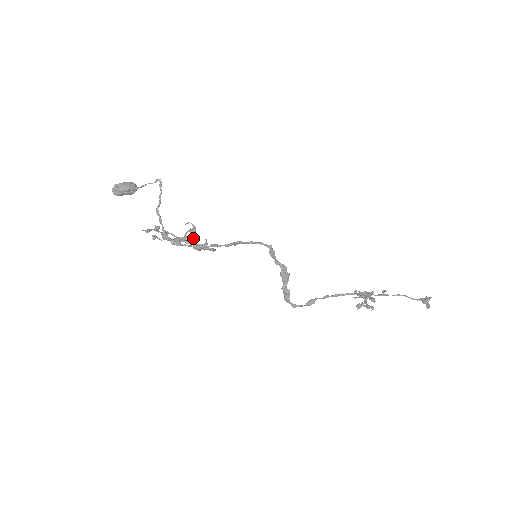
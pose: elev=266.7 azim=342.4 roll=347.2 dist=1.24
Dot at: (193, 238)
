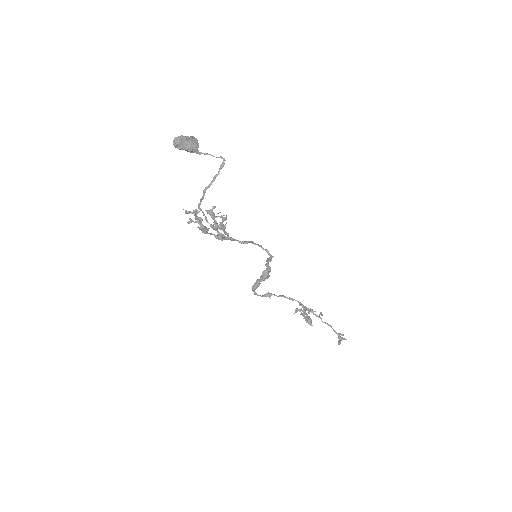
Dot at: (219, 225)
